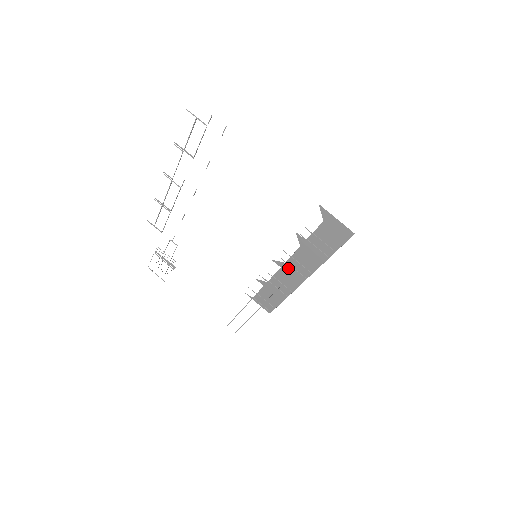
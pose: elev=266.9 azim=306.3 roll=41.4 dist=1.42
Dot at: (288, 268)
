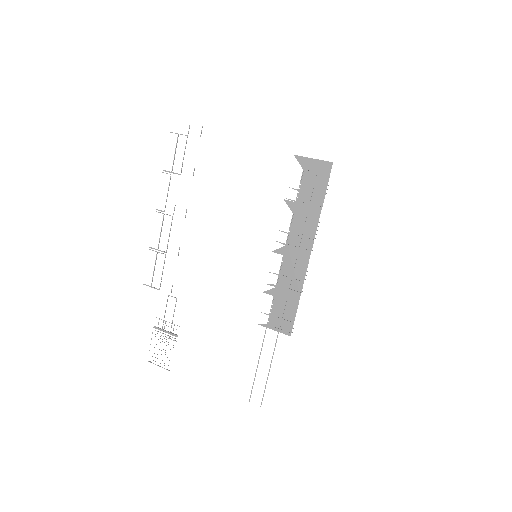
Dot at: (290, 250)
